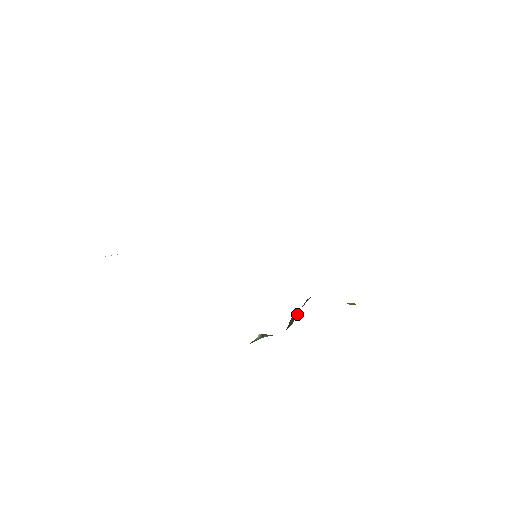
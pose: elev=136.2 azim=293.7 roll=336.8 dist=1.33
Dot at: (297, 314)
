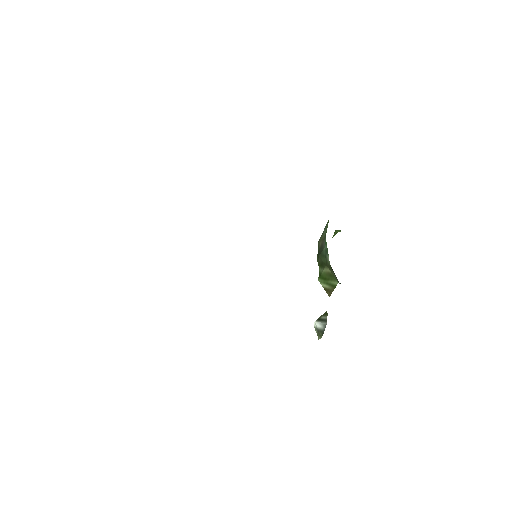
Dot at: (330, 272)
